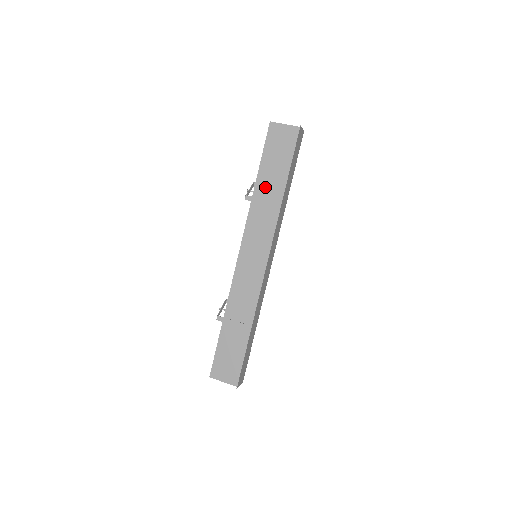
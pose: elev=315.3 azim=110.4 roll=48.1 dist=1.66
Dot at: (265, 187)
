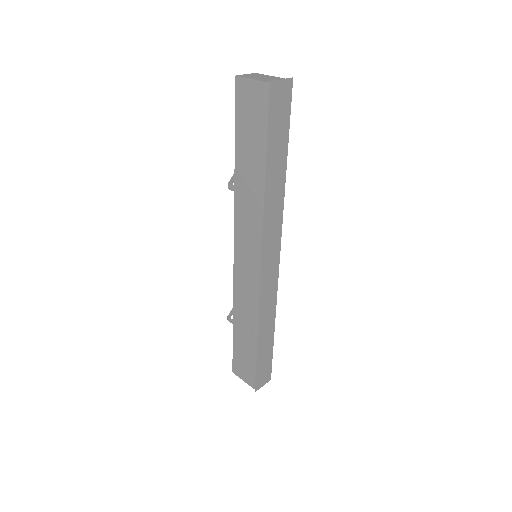
Dot at: (245, 174)
